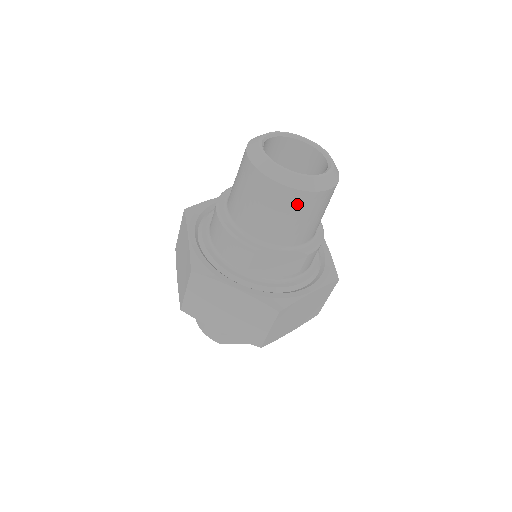
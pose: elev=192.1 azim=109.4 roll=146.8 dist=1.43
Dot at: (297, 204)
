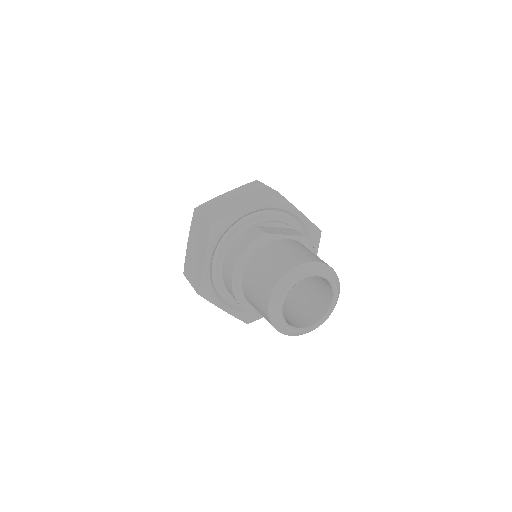
Dot at: occluded
